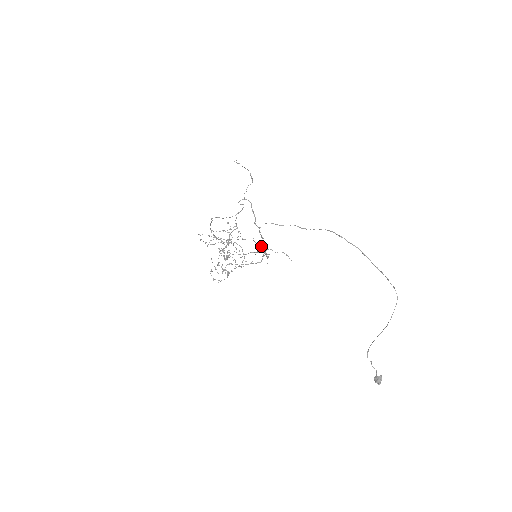
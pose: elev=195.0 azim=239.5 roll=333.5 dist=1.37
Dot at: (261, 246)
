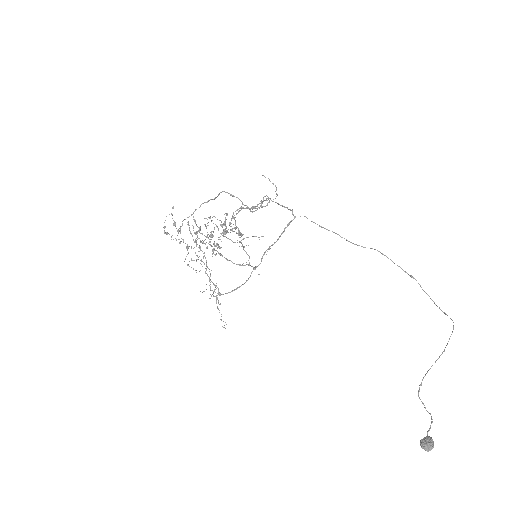
Dot at: (266, 250)
